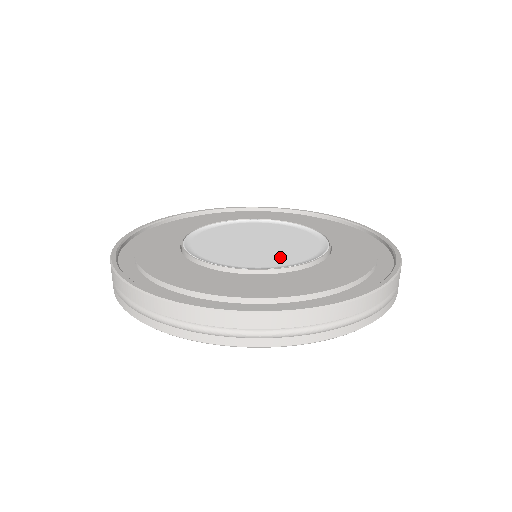
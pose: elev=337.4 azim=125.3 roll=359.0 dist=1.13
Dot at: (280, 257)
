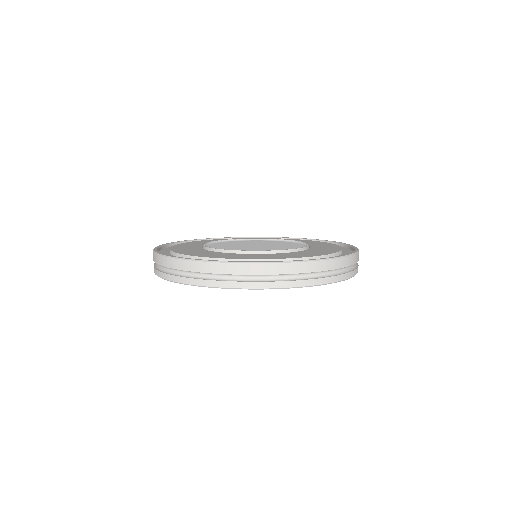
Dot at: (287, 247)
